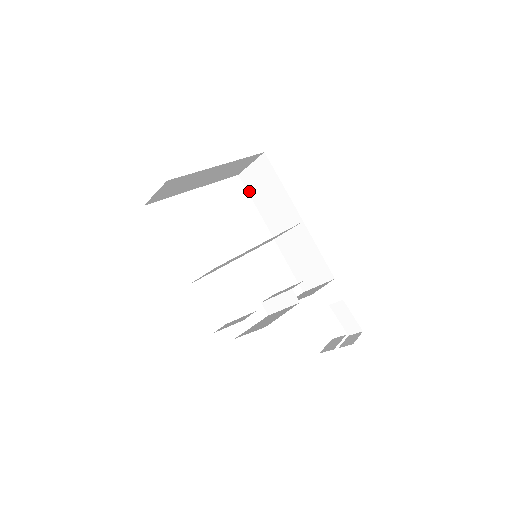
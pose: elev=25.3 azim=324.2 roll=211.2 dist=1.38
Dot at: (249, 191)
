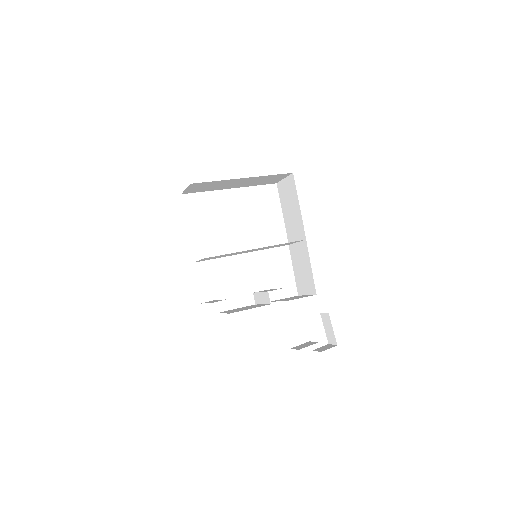
Dot at: (281, 199)
